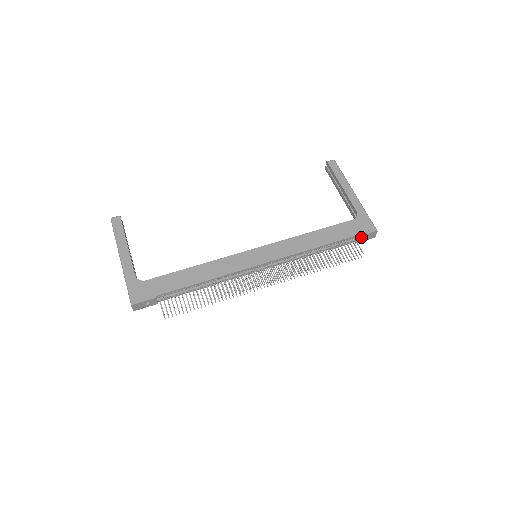
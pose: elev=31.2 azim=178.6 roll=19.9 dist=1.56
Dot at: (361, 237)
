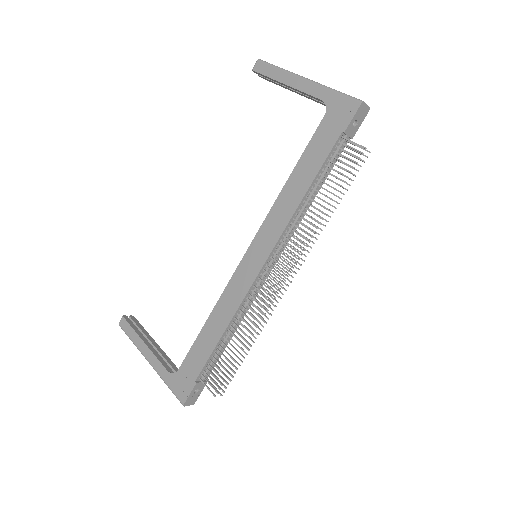
Dot at: (350, 128)
